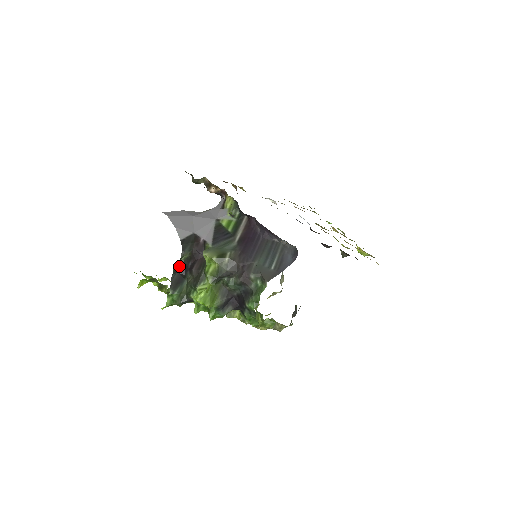
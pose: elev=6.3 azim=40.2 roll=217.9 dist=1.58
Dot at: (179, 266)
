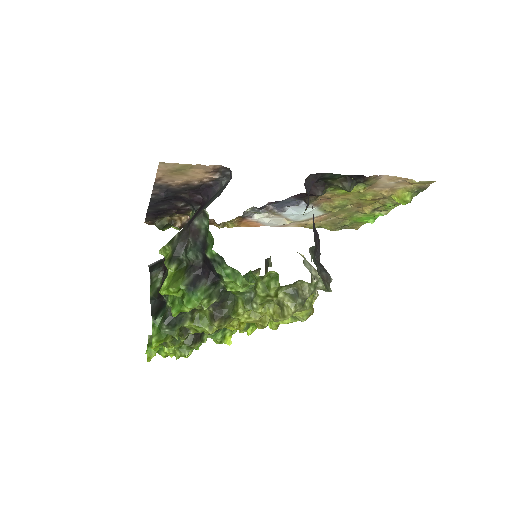
Dot at: (157, 293)
